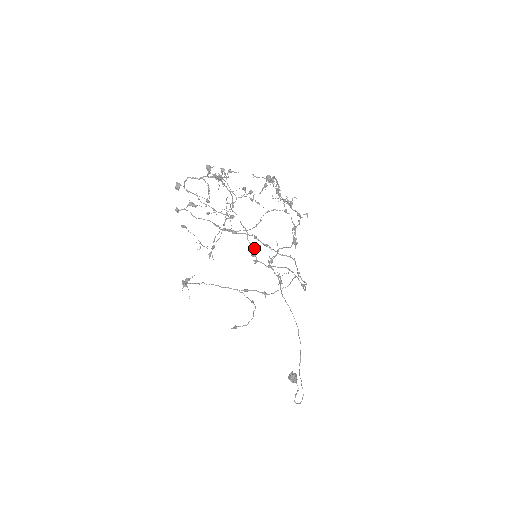
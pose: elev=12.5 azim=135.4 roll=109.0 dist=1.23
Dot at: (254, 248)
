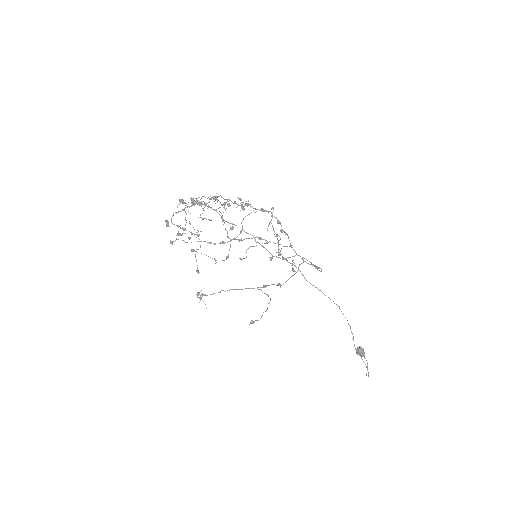
Dot at: occluded
